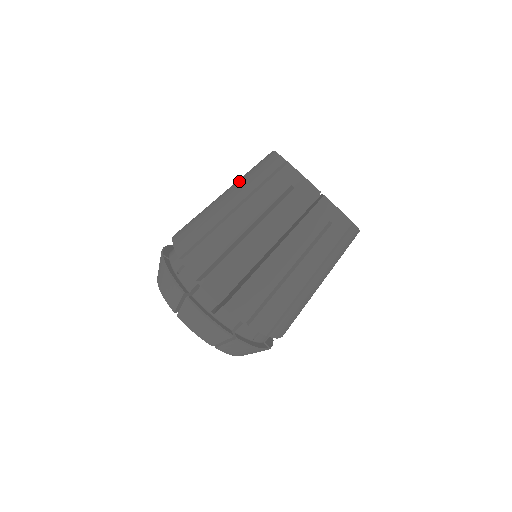
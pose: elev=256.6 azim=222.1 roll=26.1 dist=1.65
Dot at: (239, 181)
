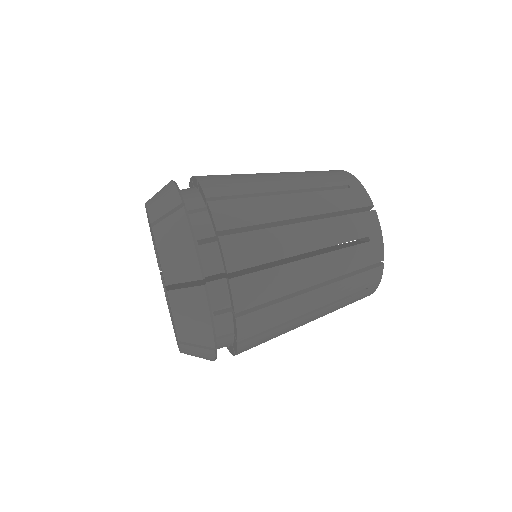
Dot at: occluded
